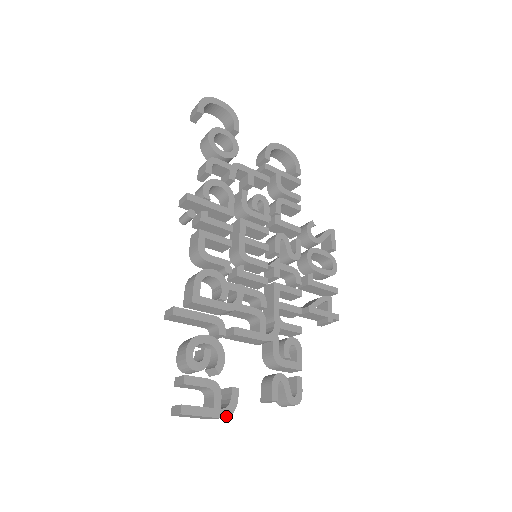
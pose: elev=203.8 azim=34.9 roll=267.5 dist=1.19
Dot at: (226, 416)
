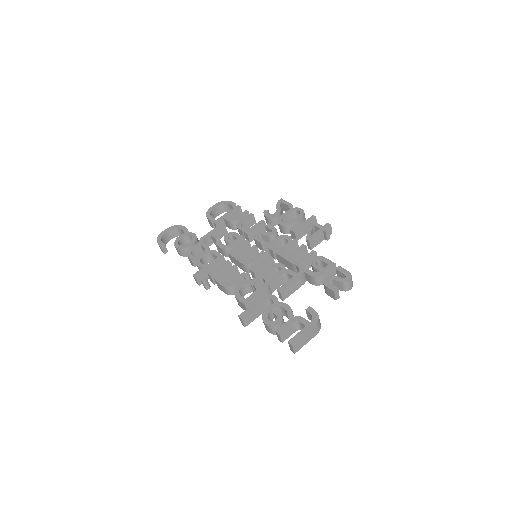
Dot at: (317, 322)
